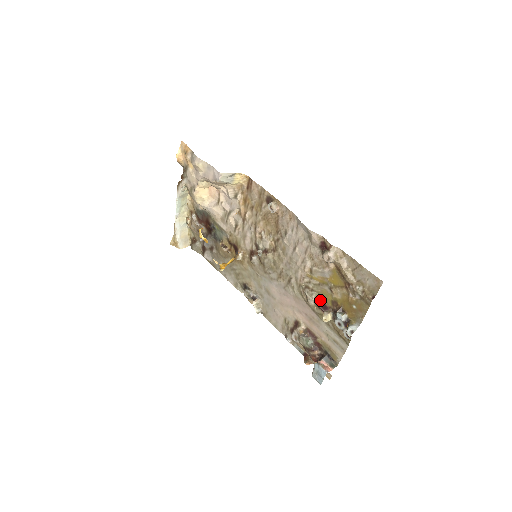
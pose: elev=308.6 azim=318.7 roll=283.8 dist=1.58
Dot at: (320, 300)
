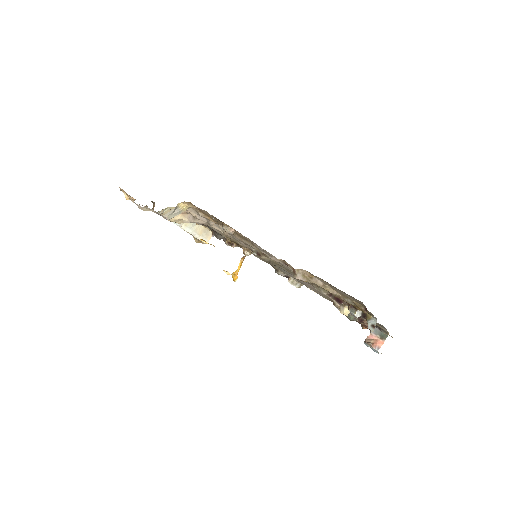
Dot at: (330, 294)
